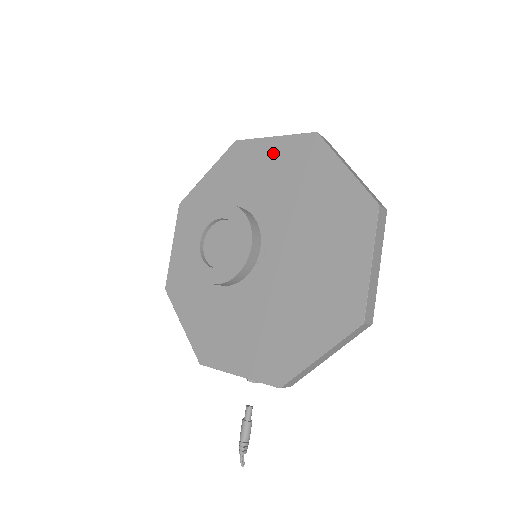
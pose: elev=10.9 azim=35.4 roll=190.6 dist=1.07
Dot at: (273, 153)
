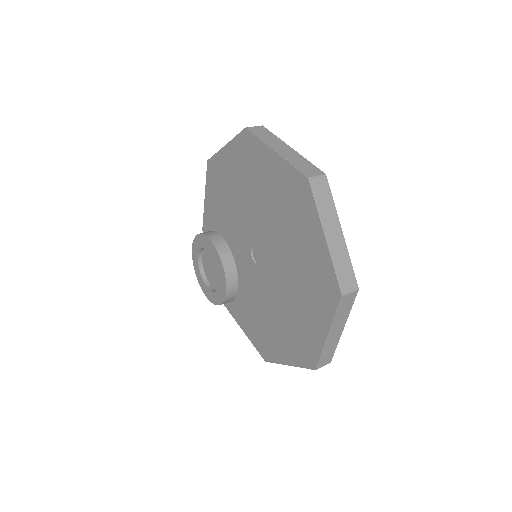
Dot at: (313, 244)
